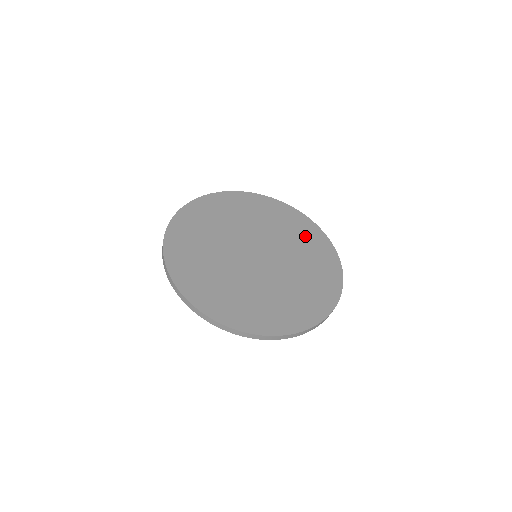
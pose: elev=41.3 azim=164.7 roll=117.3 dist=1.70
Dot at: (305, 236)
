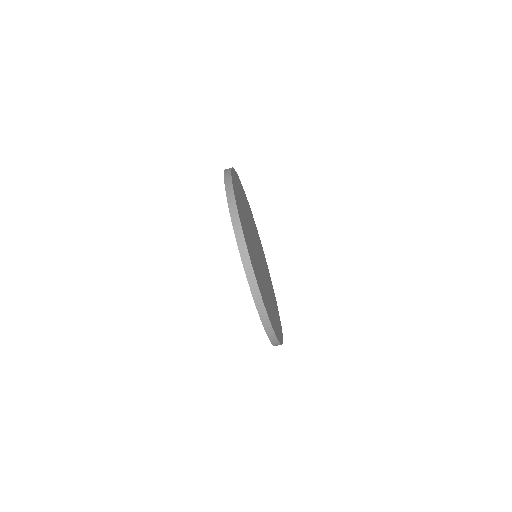
Dot at: occluded
